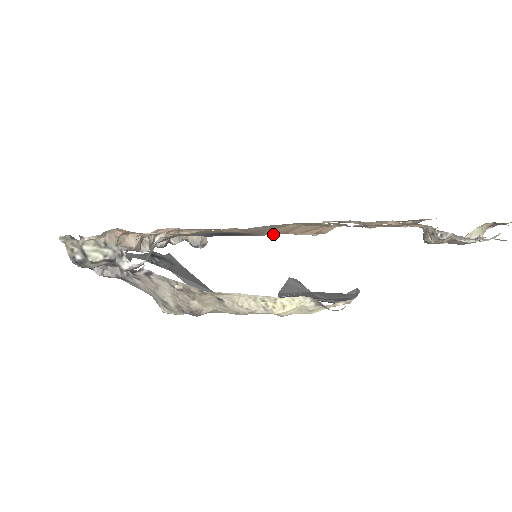
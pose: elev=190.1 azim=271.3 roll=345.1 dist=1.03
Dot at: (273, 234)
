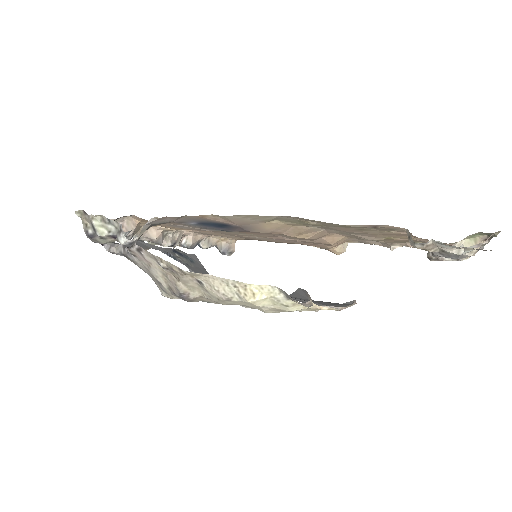
Dot at: (265, 232)
